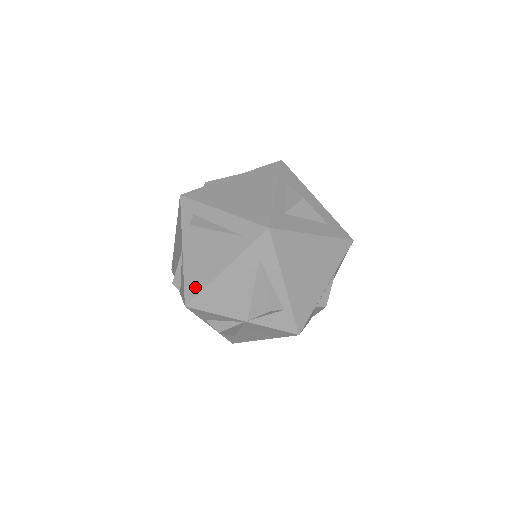
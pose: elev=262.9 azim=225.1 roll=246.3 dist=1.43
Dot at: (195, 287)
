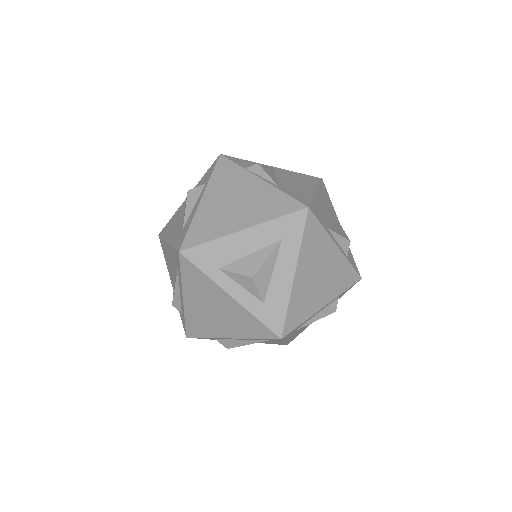
Dot at: occluded
